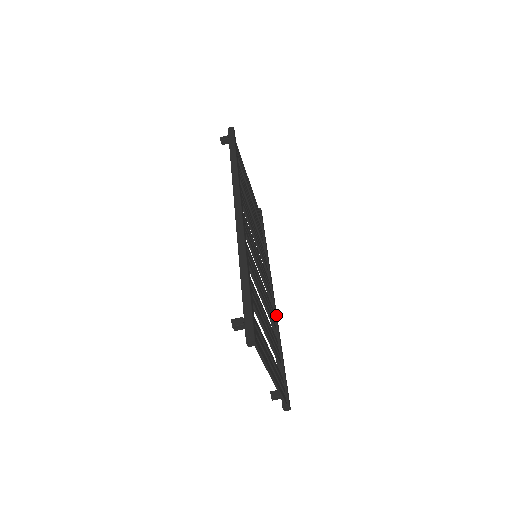
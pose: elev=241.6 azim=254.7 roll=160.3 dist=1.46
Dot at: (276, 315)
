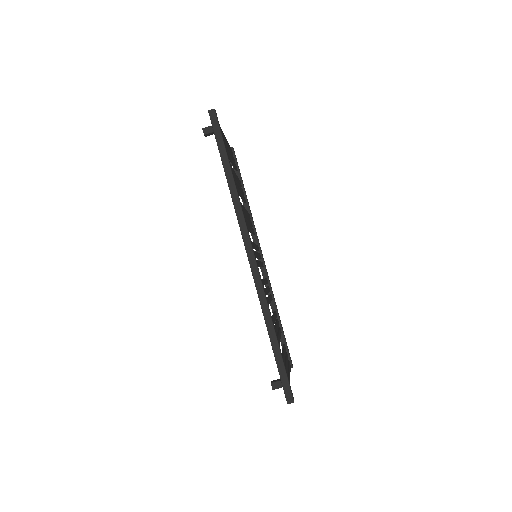
Dot at: (270, 284)
